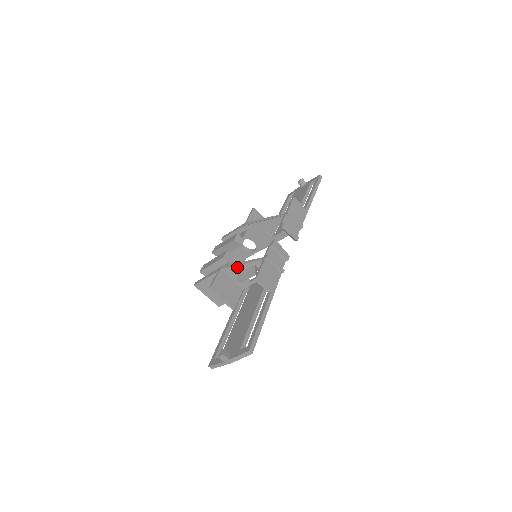
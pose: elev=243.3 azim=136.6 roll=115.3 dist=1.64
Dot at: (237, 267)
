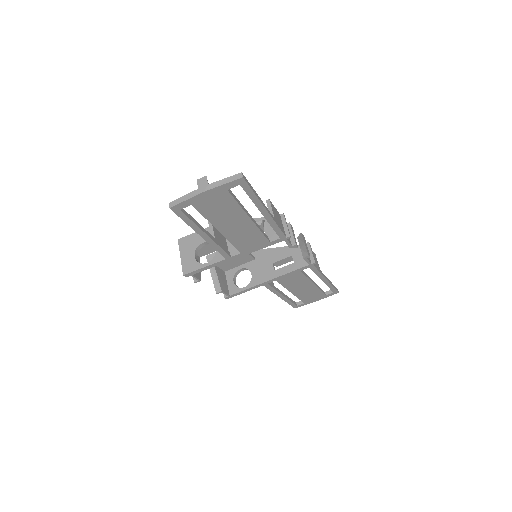
Dot at: occluded
